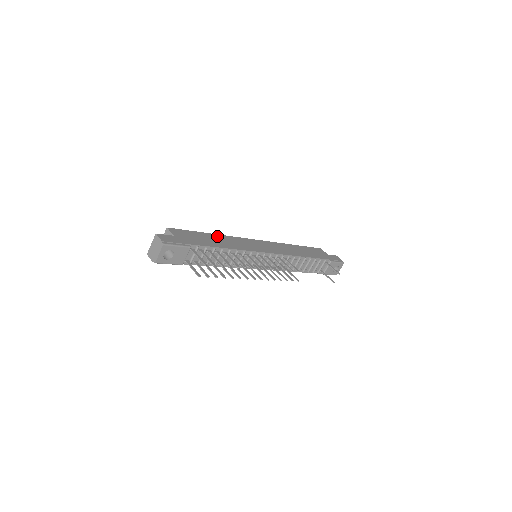
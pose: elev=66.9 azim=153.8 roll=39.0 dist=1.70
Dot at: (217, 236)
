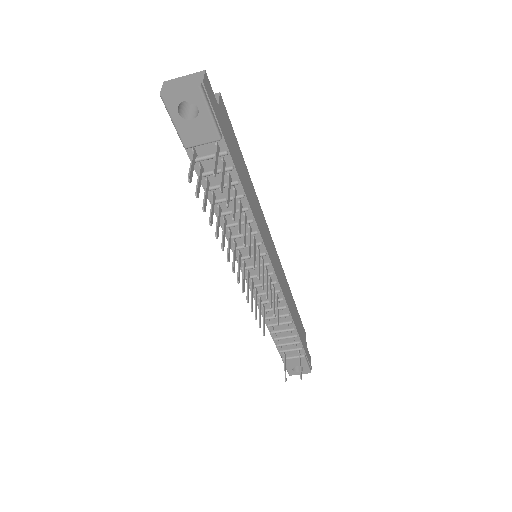
Dot at: (250, 181)
